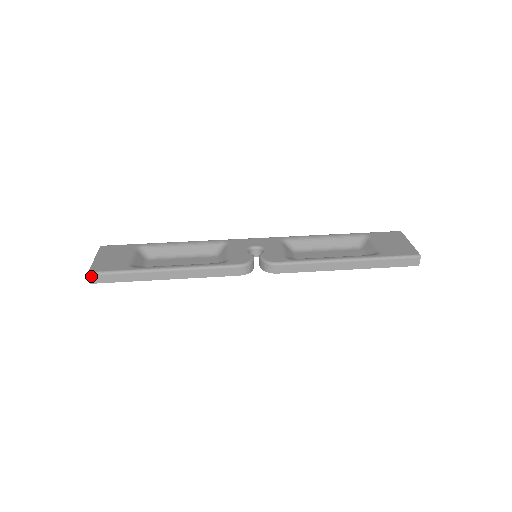
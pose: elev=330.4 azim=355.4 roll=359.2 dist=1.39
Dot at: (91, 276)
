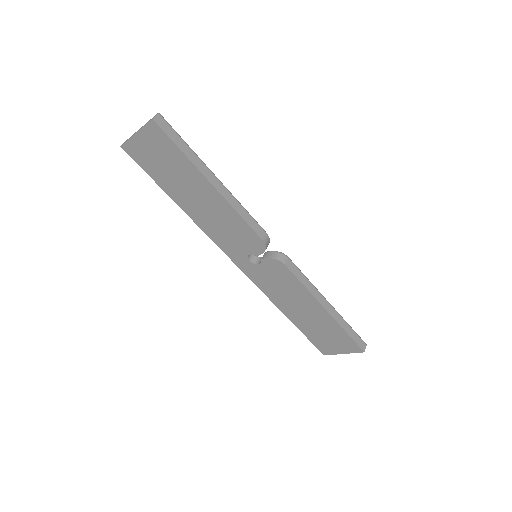
Dot at: (160, 116)
